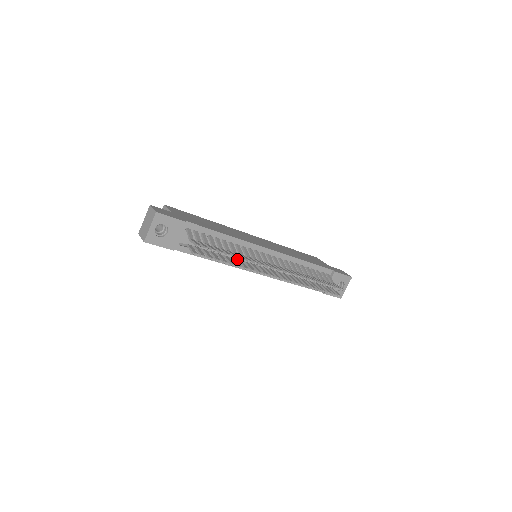
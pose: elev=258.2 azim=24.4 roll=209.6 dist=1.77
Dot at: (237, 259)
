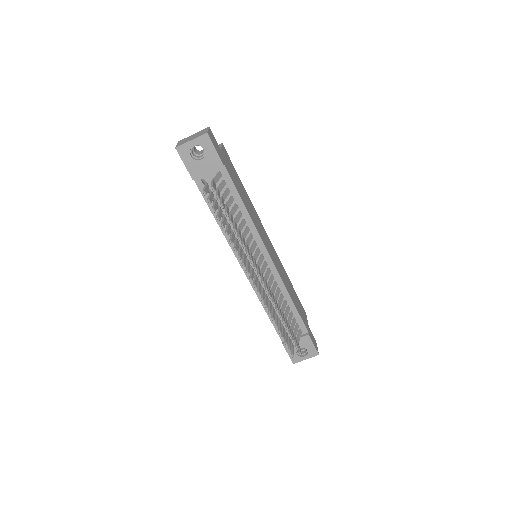
Dot at: occluded
